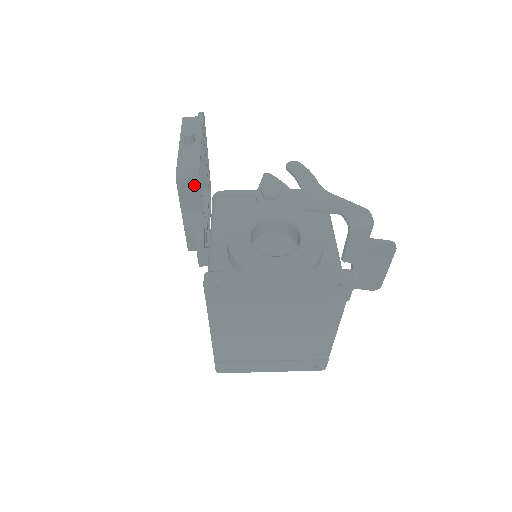
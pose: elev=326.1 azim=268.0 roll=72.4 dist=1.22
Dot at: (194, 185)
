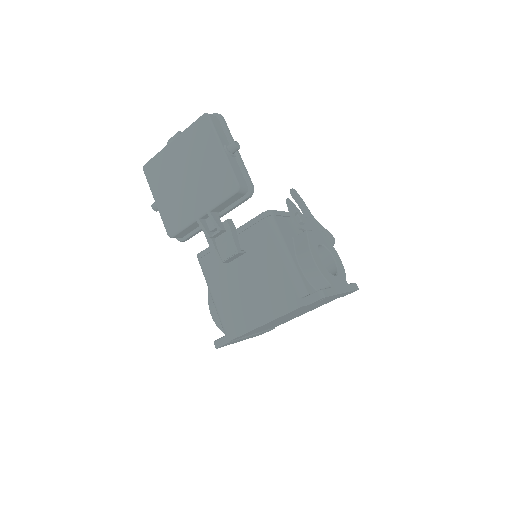
Dot at: (246, 198)
